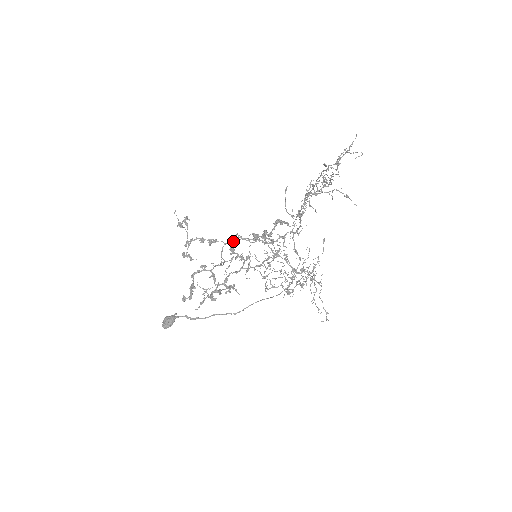
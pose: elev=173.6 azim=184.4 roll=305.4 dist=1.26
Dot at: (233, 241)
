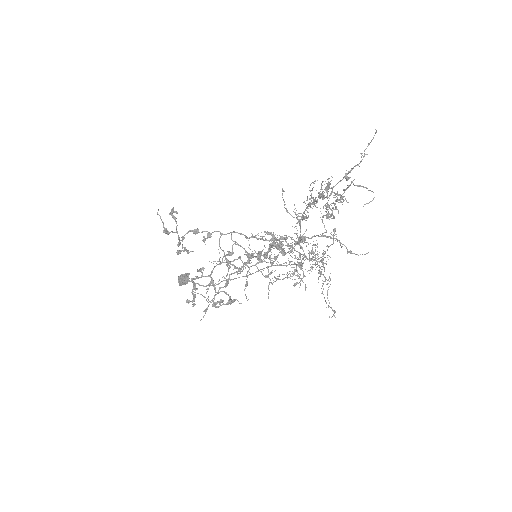
Dot at: occluded
